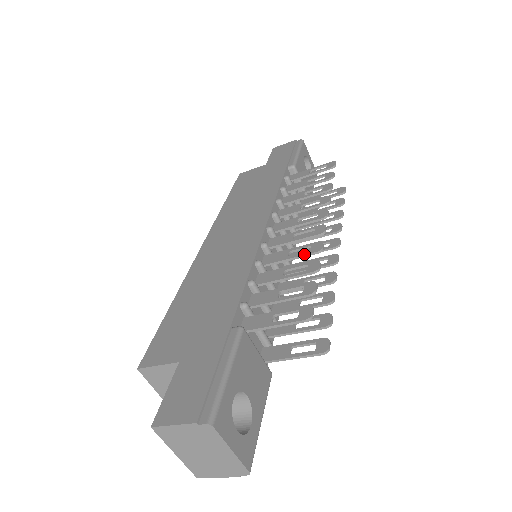
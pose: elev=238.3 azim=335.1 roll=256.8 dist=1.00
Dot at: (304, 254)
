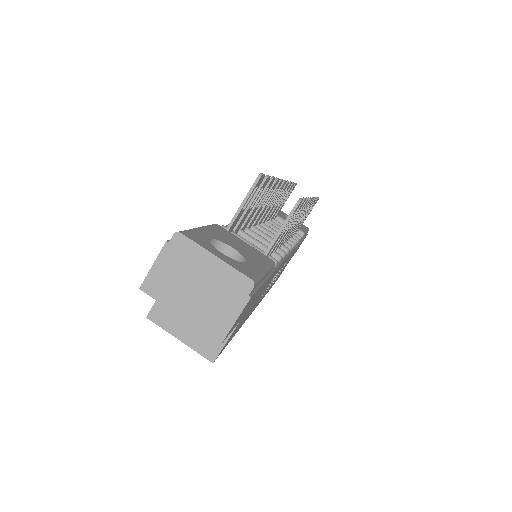
Dot at: occluded
